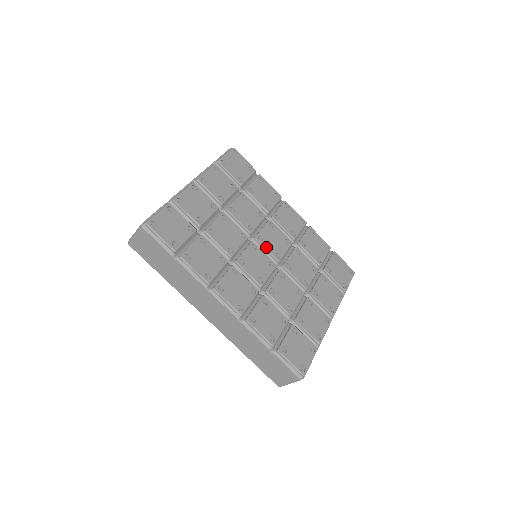
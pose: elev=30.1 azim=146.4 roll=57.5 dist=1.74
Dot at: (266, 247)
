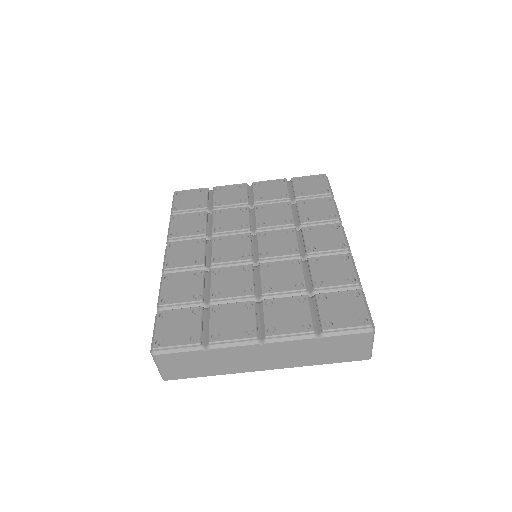
Dot at: (259, 243)
